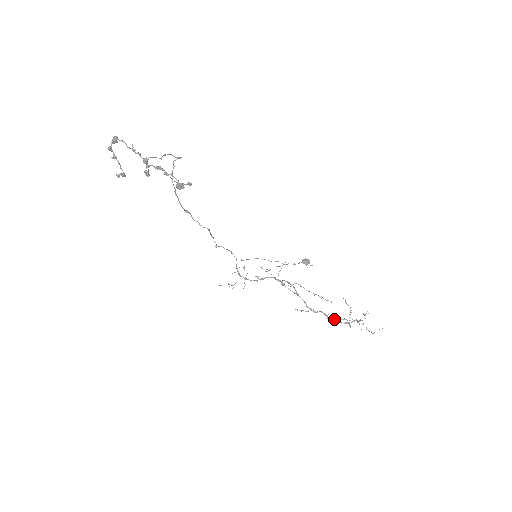
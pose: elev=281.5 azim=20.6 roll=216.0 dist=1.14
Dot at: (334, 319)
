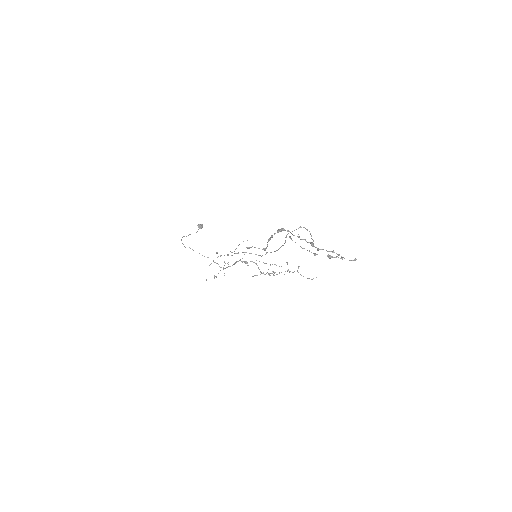
Dot at: occluded
